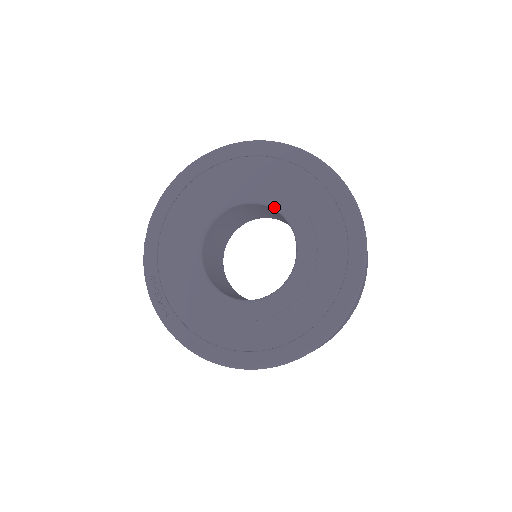
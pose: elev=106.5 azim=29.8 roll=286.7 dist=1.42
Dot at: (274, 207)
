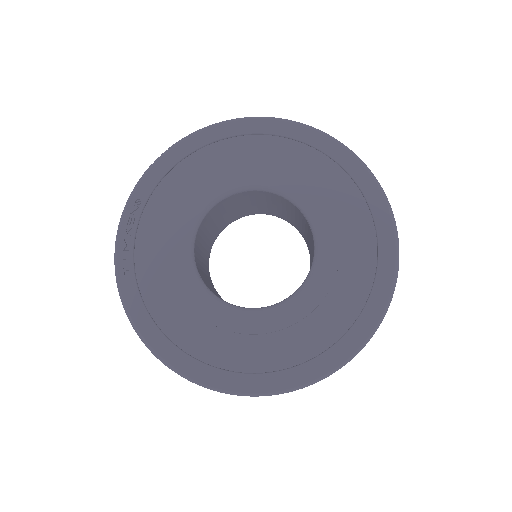
Dot at: (312, 224)
